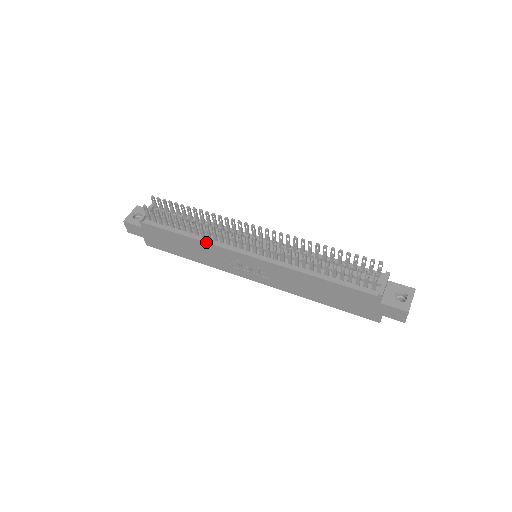
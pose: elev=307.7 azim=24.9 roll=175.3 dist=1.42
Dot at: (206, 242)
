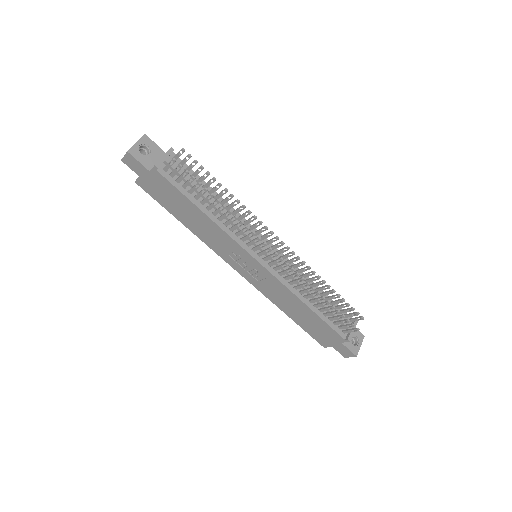
Dot at: (222, 228)
